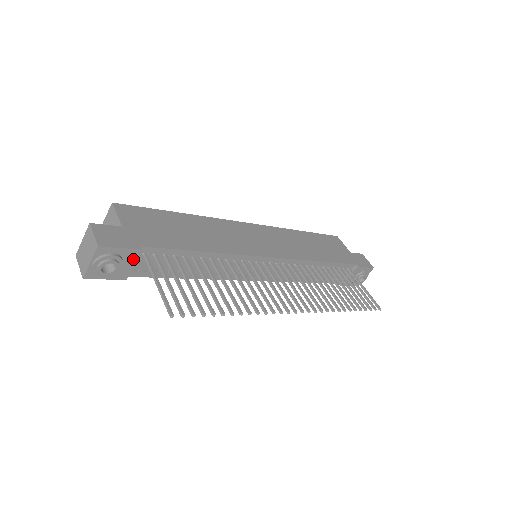
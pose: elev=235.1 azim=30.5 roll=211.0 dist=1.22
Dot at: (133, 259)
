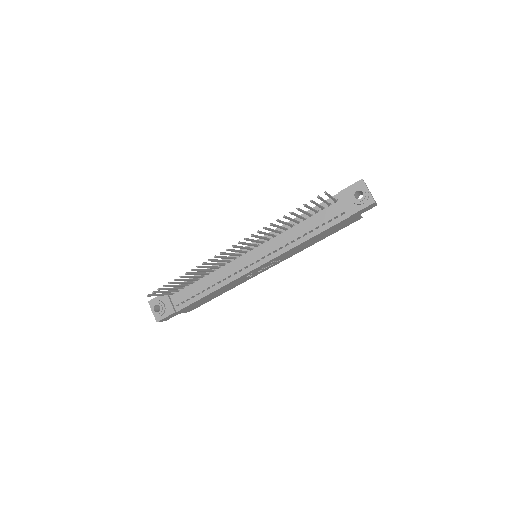
Dot at: (167, 299)
